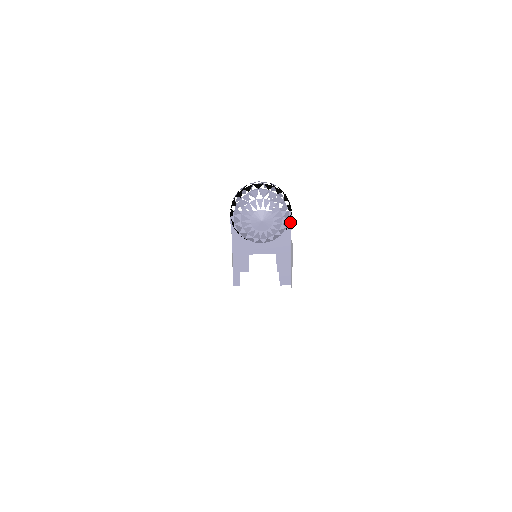
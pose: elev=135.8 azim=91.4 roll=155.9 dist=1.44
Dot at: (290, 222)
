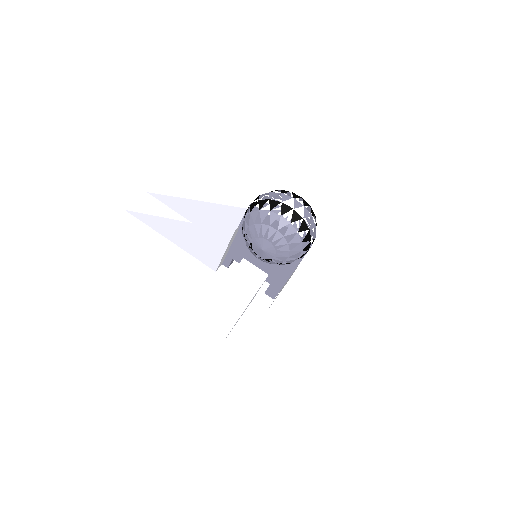
Dot at: (302, 257)
